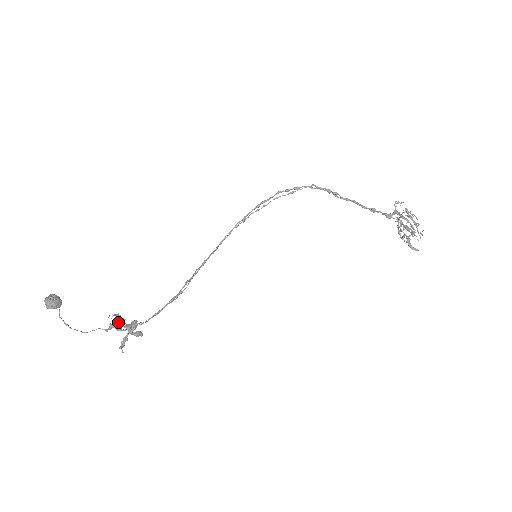
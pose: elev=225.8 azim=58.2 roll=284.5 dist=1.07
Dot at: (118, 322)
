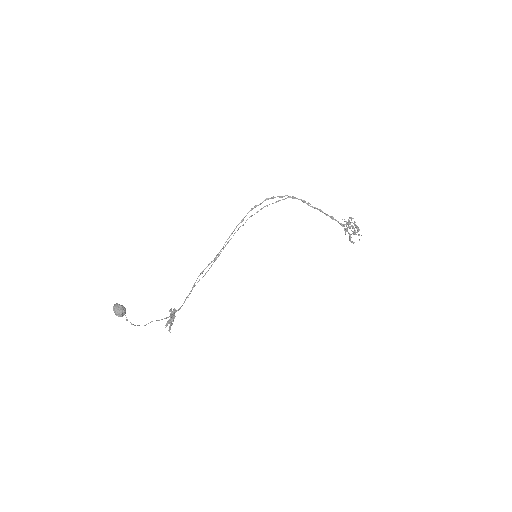
Dot at: (172, 319)
